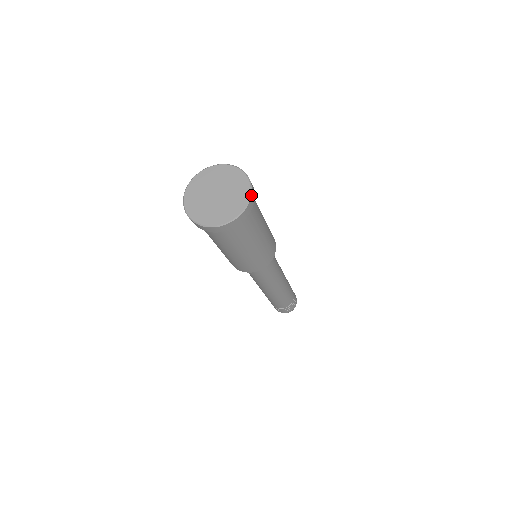
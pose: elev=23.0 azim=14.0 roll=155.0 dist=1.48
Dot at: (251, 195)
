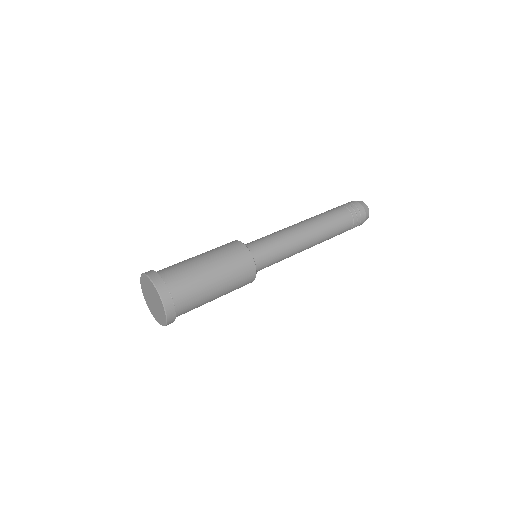
Dot at: (166, 324)
